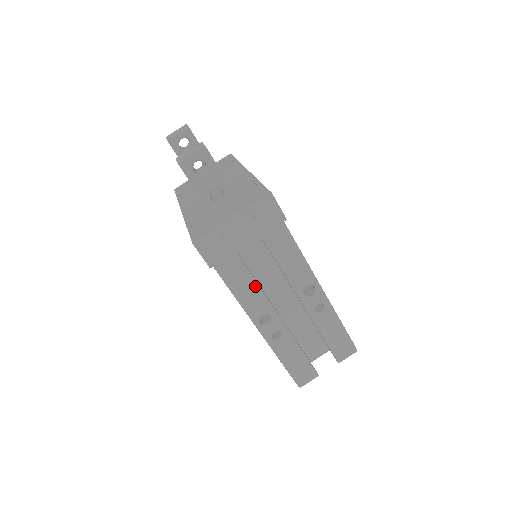
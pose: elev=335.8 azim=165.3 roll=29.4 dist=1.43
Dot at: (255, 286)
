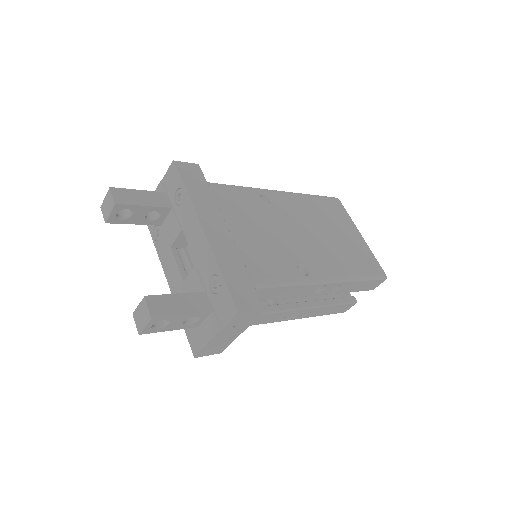
Dot at: (267, 315)
